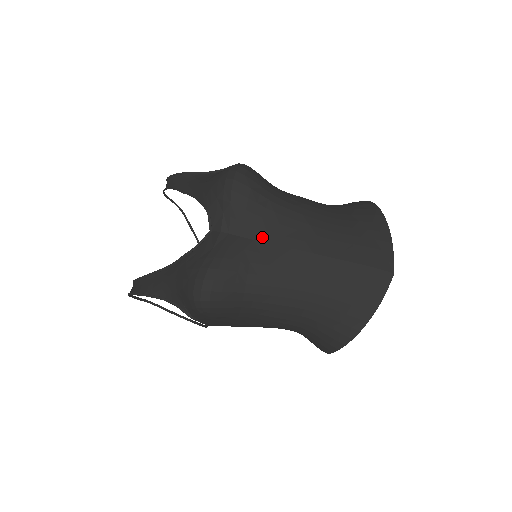
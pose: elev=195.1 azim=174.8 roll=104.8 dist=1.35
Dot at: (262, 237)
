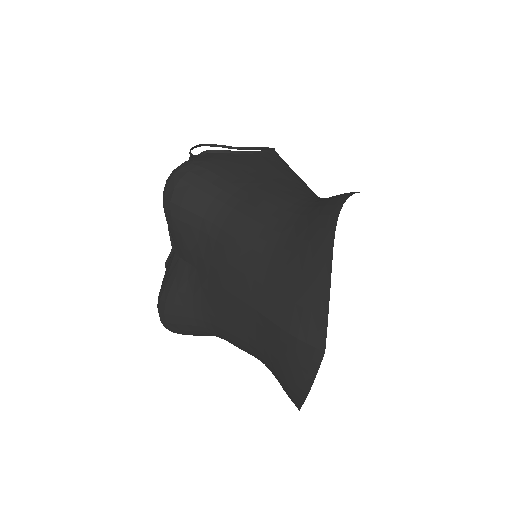
Dot at: (201, 266)
